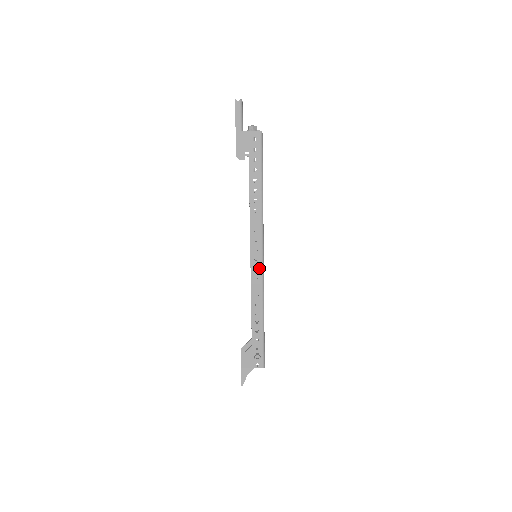
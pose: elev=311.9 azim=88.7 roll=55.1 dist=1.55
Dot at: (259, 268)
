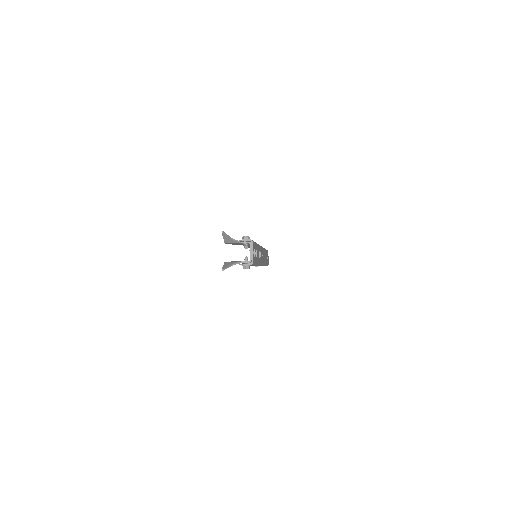
Dot at: occluded
